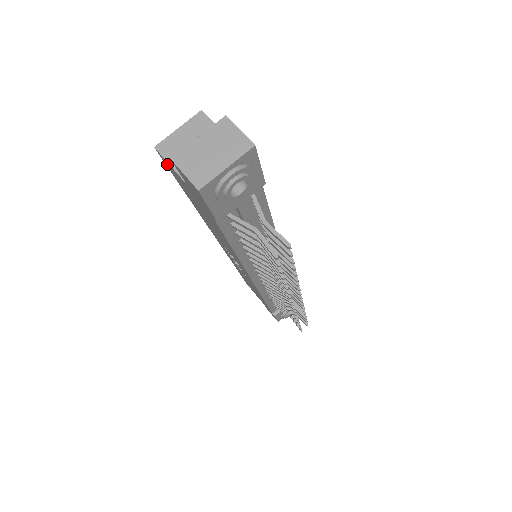
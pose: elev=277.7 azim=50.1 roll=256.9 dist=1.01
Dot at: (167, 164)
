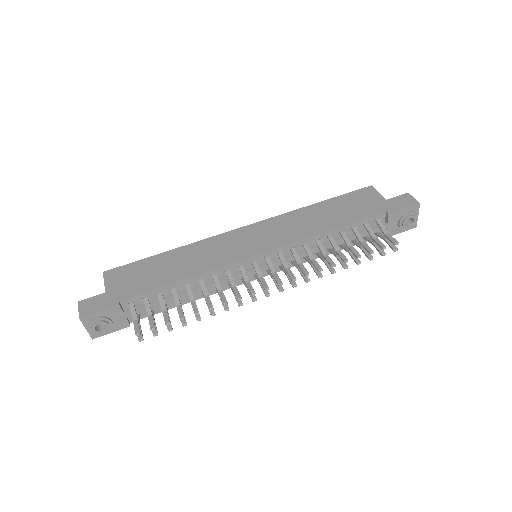
Dot at: occluded
